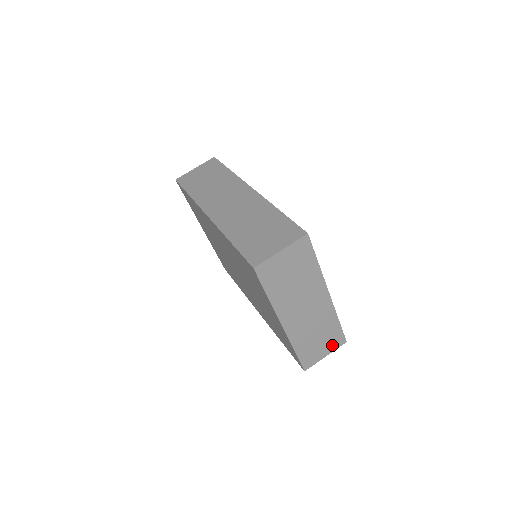
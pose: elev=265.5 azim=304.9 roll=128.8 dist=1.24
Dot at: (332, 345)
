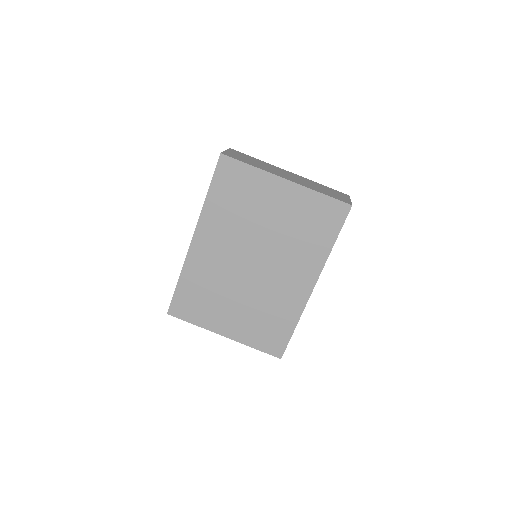
Dot at: (342, 195)
